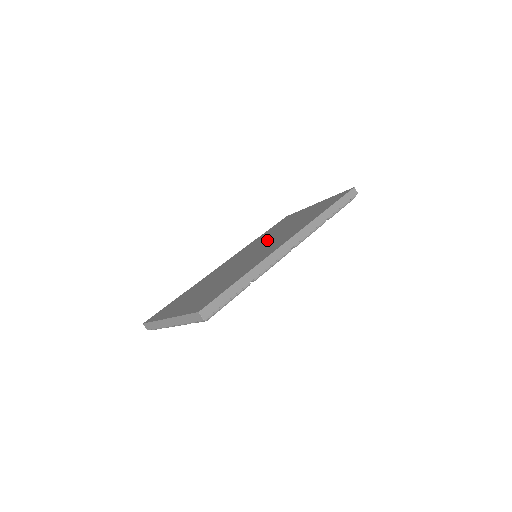
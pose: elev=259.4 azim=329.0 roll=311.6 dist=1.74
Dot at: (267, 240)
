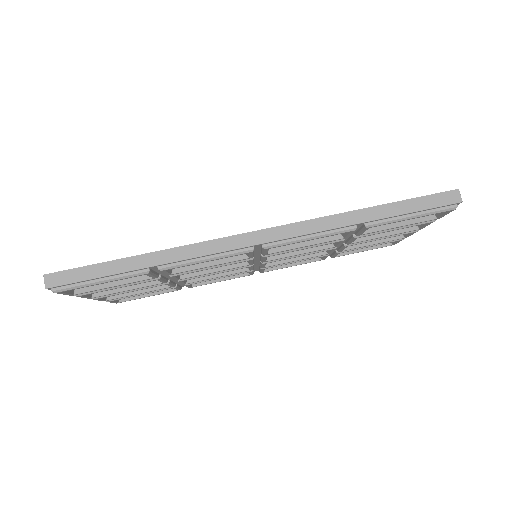
Dot at: occluded
